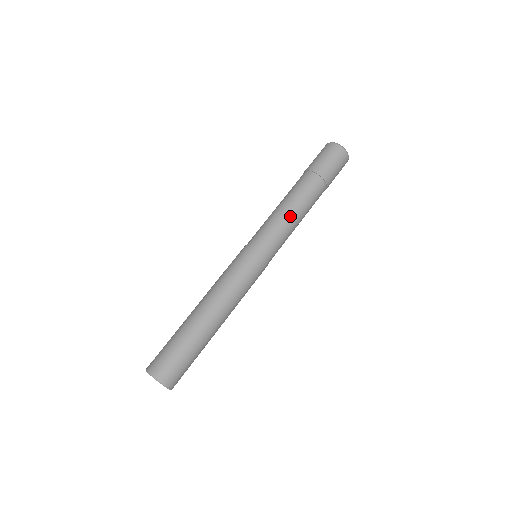
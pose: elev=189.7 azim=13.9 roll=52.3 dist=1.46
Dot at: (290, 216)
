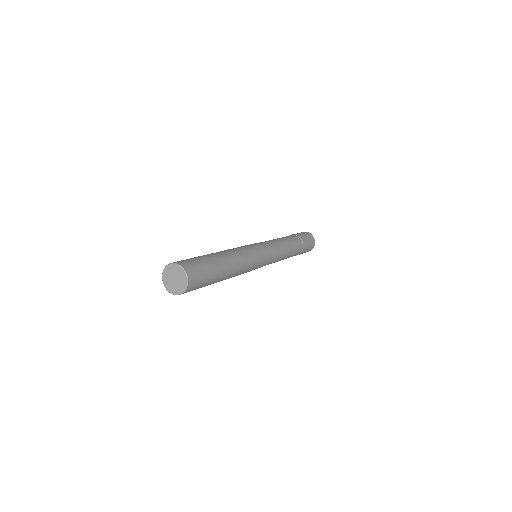
Dot at: (285, 249)
